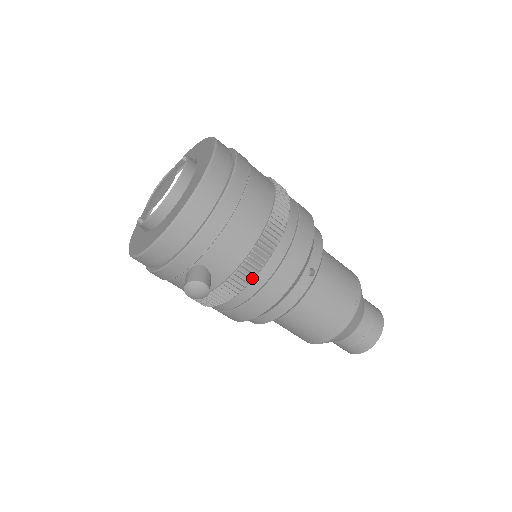
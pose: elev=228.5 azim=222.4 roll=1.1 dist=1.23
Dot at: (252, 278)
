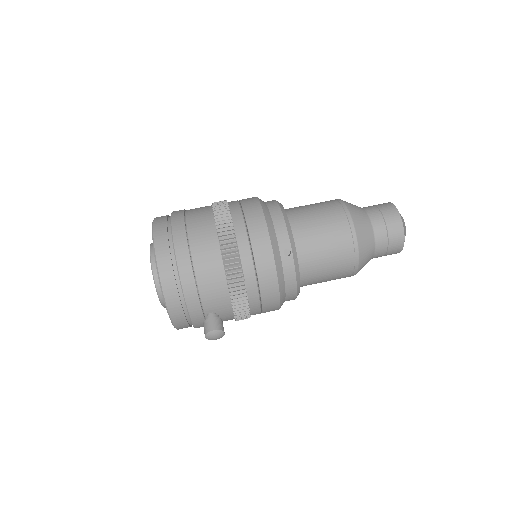
Dot at: (245, 296)
